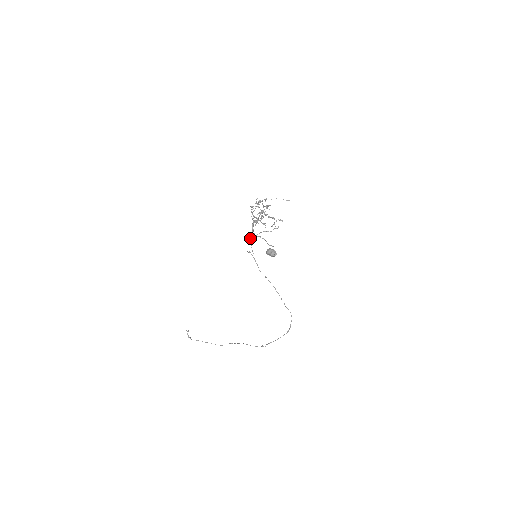
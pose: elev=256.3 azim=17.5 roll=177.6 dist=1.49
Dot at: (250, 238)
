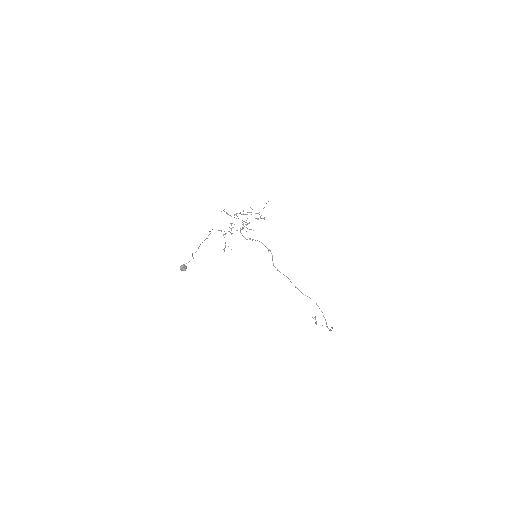
Dot at: (257, 240)
